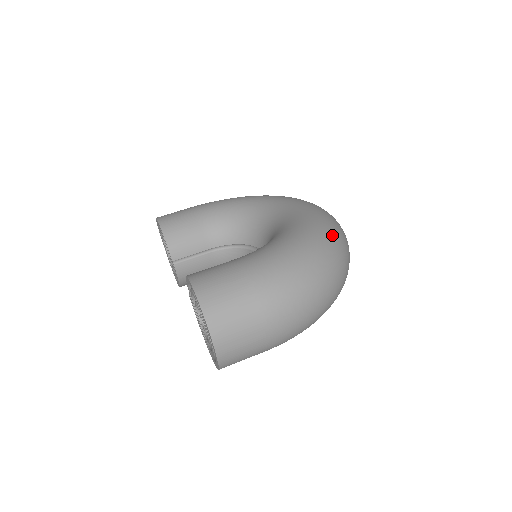
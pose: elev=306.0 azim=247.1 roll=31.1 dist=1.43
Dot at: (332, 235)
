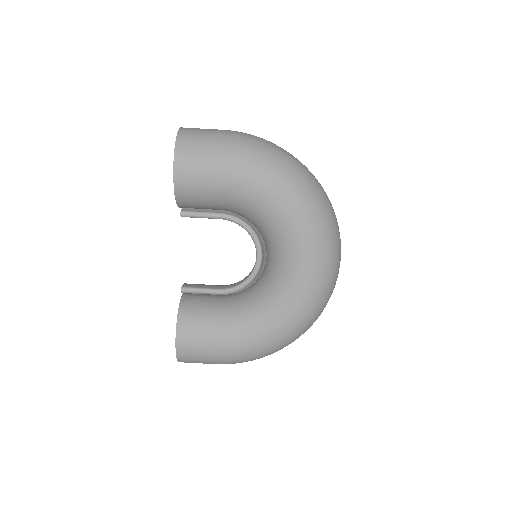
Dot at: (301, 333)
